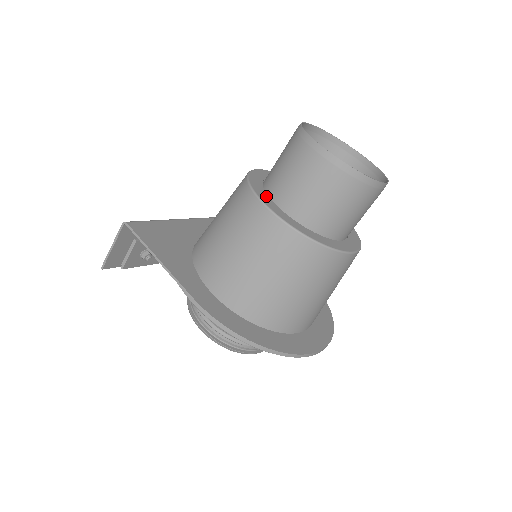
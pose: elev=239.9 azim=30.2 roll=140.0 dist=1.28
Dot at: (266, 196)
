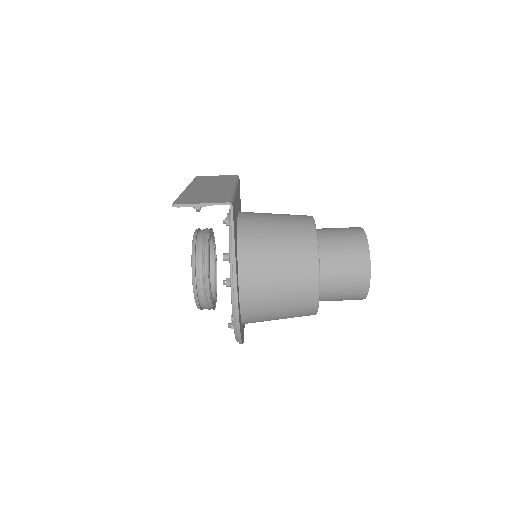
Dot at: occluded
